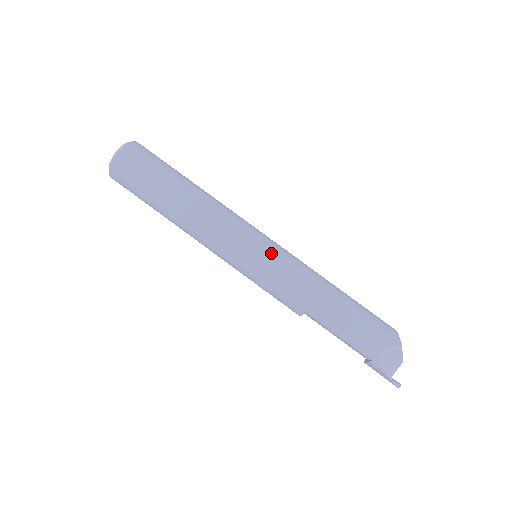
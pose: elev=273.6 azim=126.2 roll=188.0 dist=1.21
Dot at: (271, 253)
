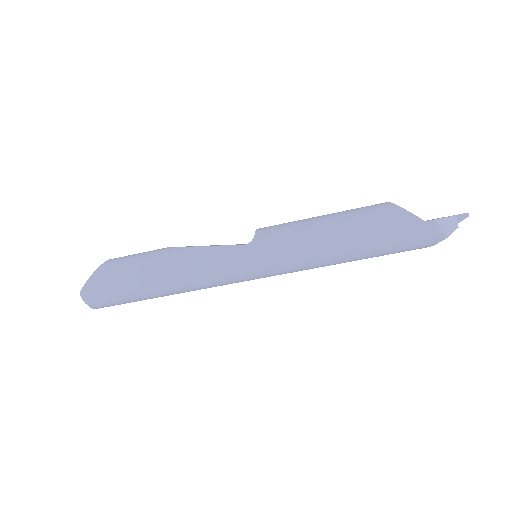
Dot at: (269, 273)
